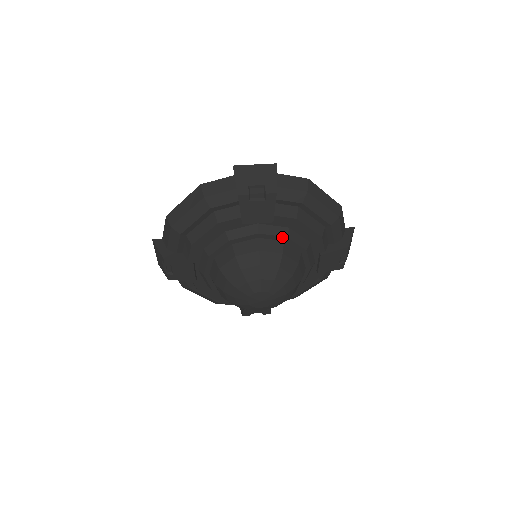
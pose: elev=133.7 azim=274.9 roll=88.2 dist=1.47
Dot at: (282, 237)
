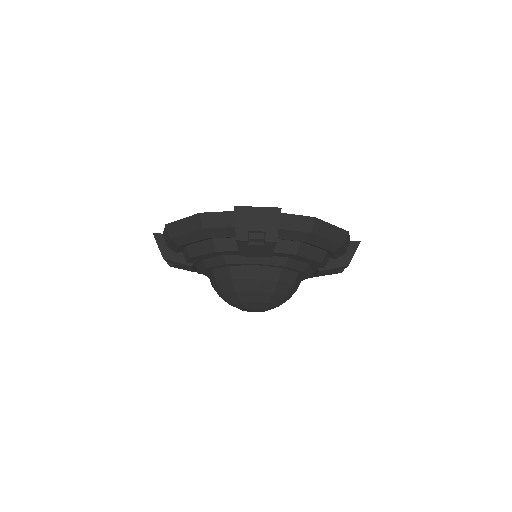
Dot at: (280, 266)
